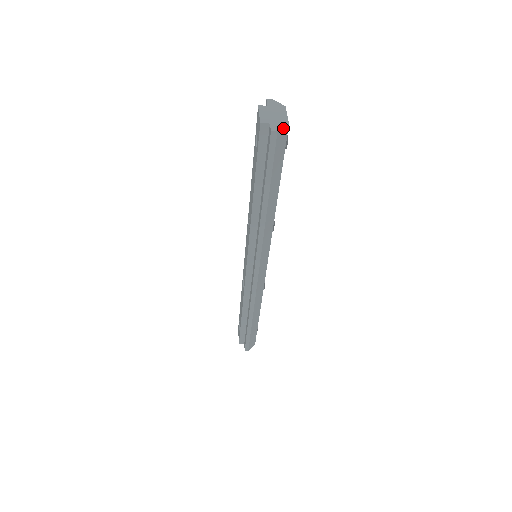
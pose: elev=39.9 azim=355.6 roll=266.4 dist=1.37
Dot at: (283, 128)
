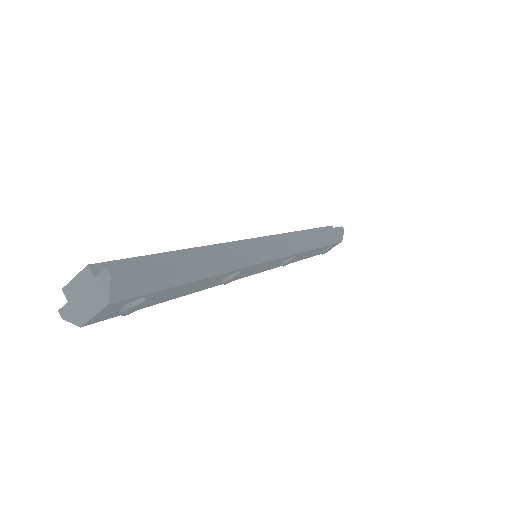
Dot at: (73, 322)
